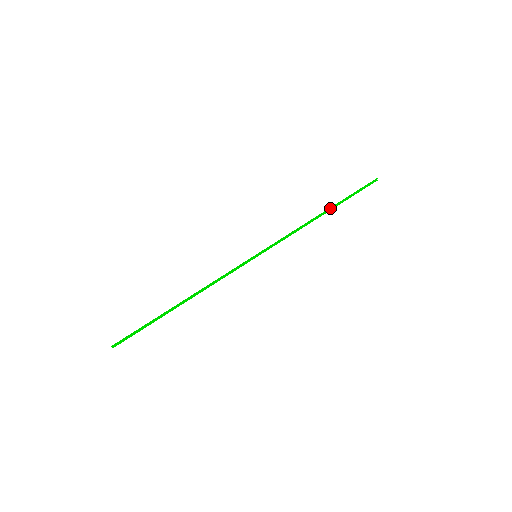
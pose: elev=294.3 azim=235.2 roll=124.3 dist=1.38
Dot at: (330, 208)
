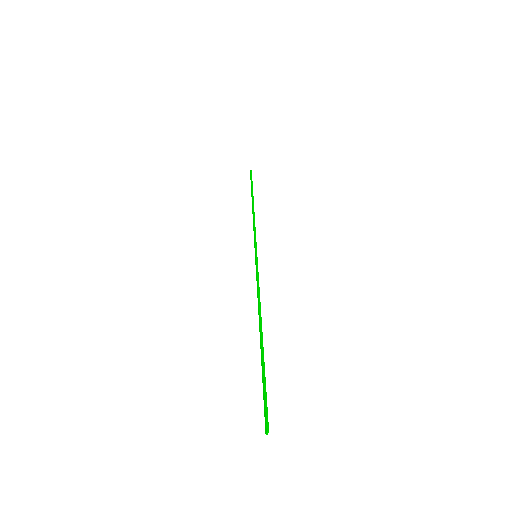
Dot at: (253, 199)
